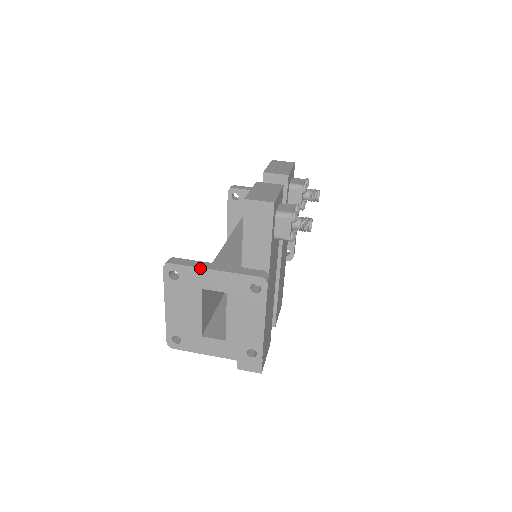
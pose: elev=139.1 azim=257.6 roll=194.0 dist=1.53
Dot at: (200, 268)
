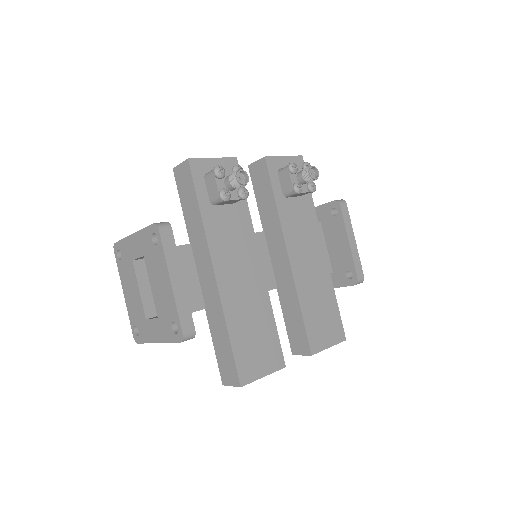
Dot at: (127, 237)
